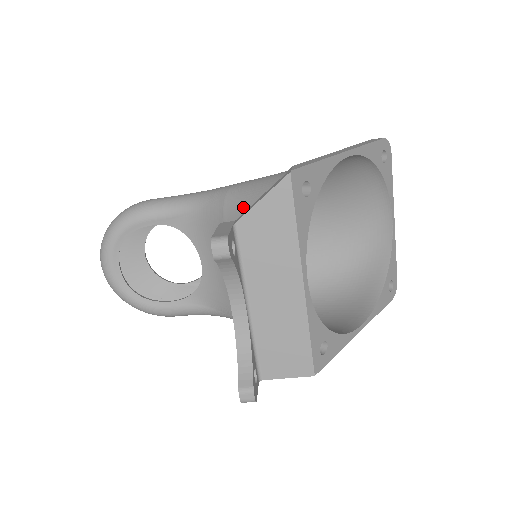
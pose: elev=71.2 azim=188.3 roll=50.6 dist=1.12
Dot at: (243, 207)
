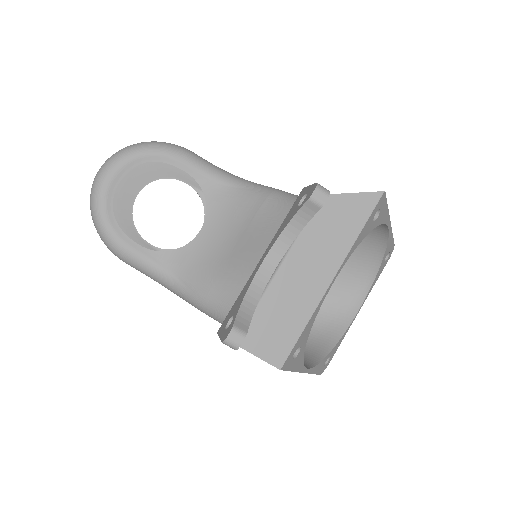
Dot at: (292, 205)
